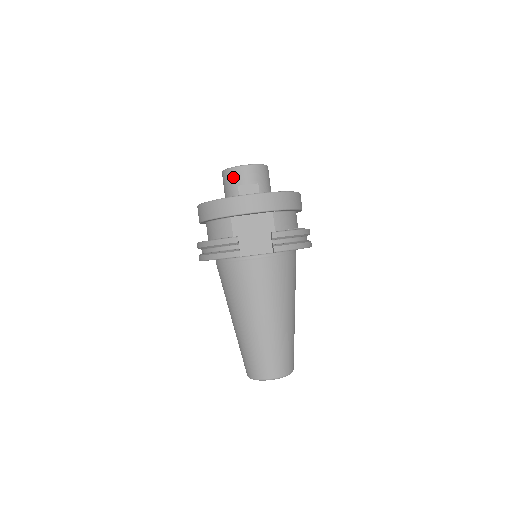
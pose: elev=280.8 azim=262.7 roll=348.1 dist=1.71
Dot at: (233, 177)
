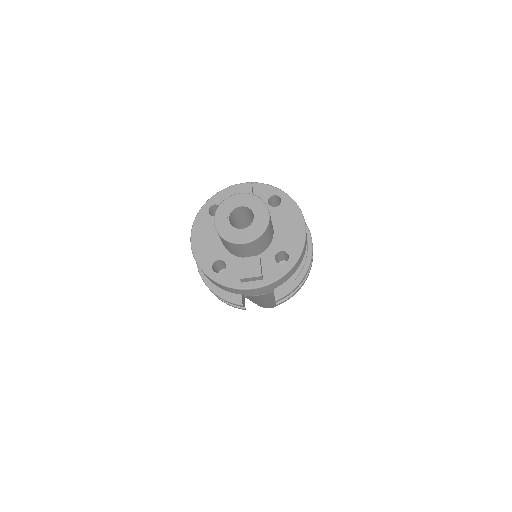
Dot at: (230, 246)
